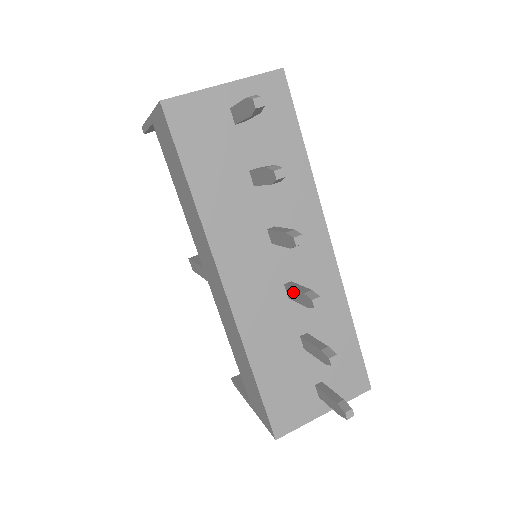
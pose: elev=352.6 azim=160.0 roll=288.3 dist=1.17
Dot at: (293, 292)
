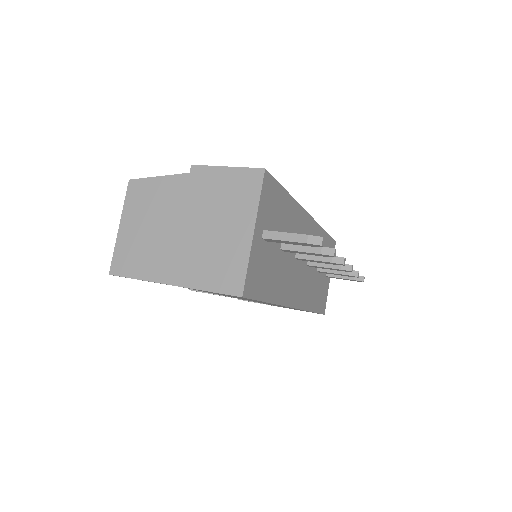
Dot at: occluded
